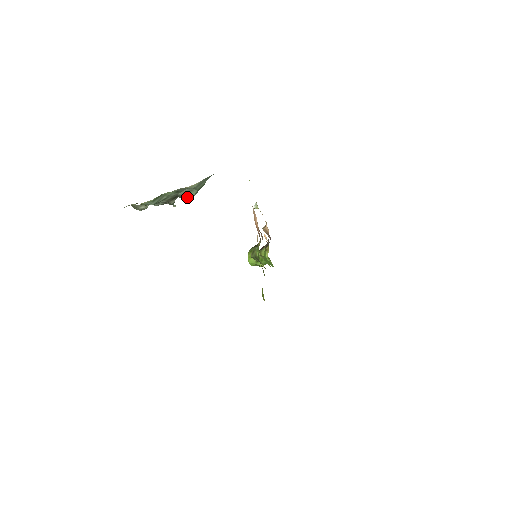
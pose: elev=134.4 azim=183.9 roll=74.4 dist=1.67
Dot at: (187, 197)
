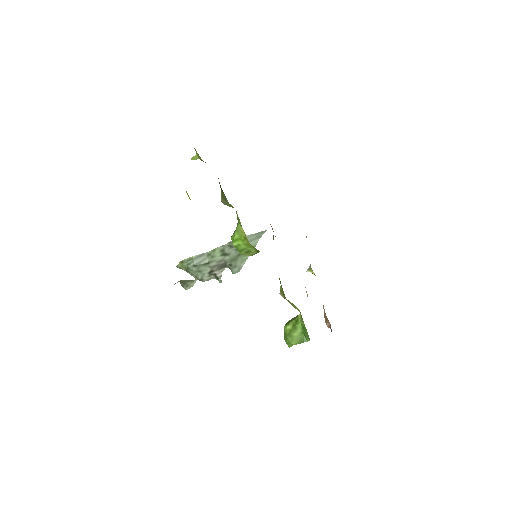
Dot at: (235, 266)
